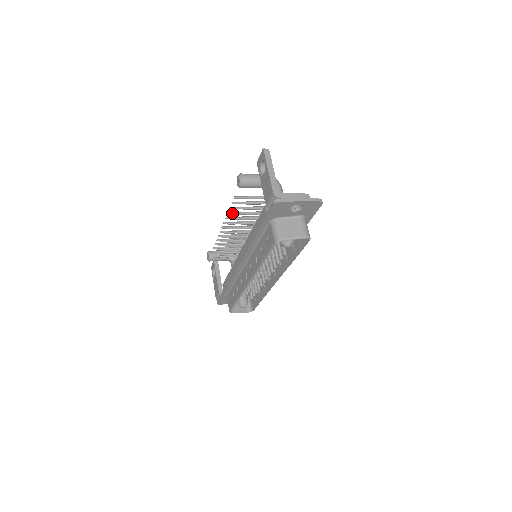
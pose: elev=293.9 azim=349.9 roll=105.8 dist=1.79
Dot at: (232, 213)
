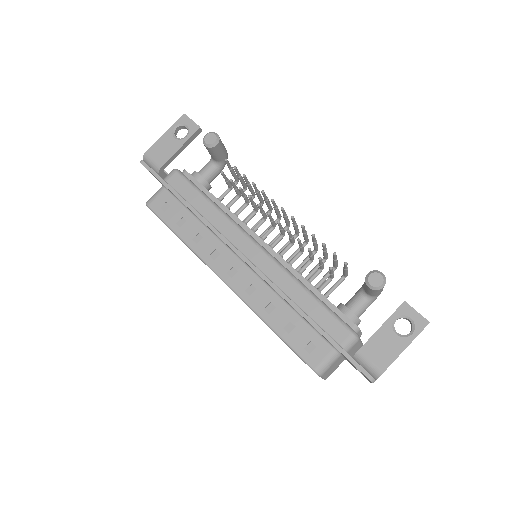
Dot at: (321, 259)
